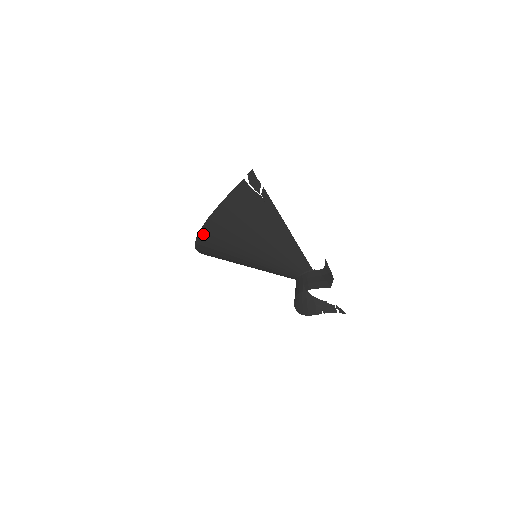
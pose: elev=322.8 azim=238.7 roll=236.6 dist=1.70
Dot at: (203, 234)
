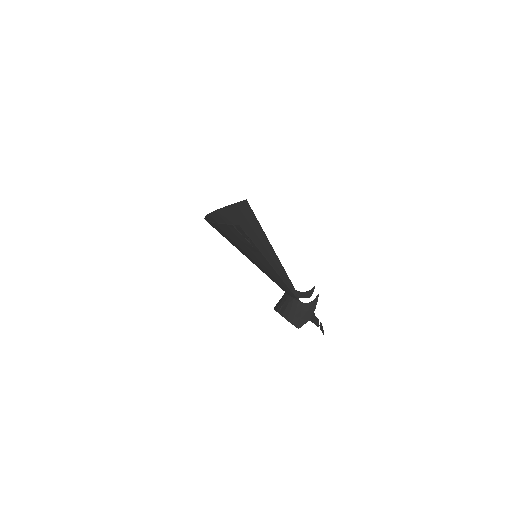
Dot at: occluded
